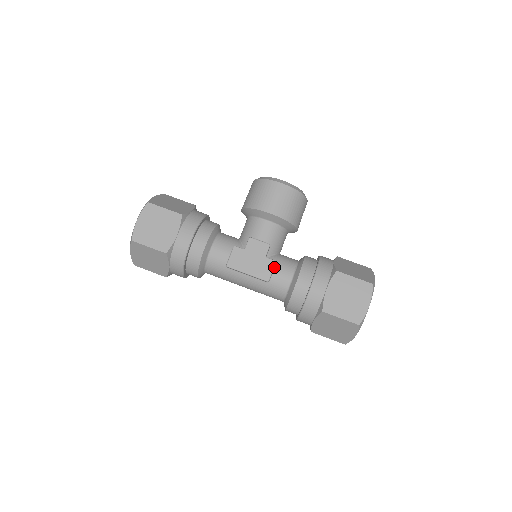
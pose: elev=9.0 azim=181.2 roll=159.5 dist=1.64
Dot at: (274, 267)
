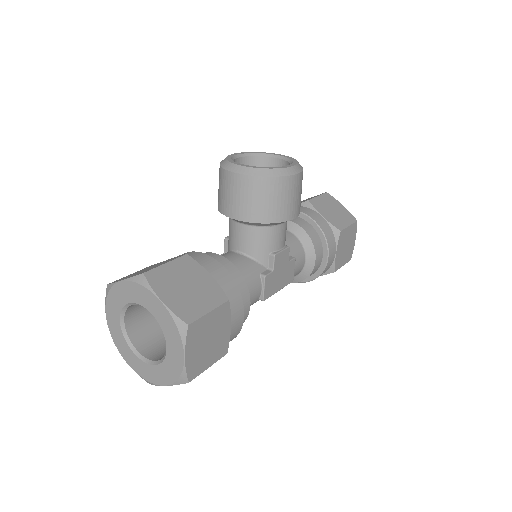
Dot at: (293, 263)
